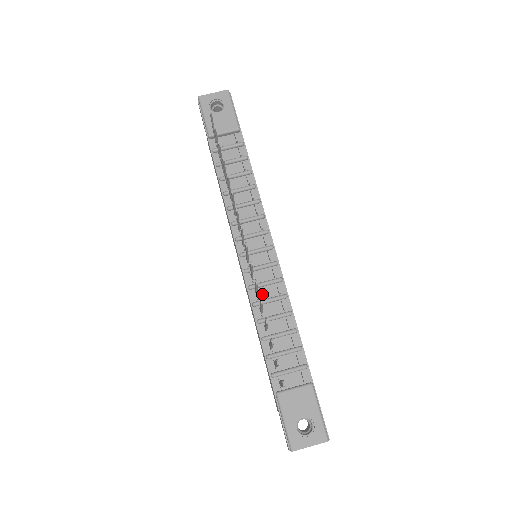
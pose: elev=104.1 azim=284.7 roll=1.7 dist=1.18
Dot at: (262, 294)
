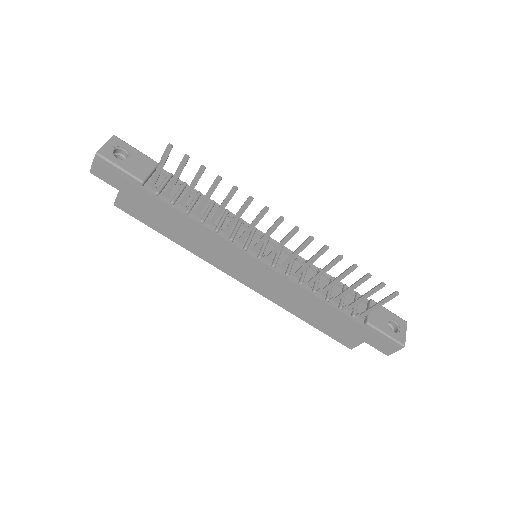
Dot at: occluded
